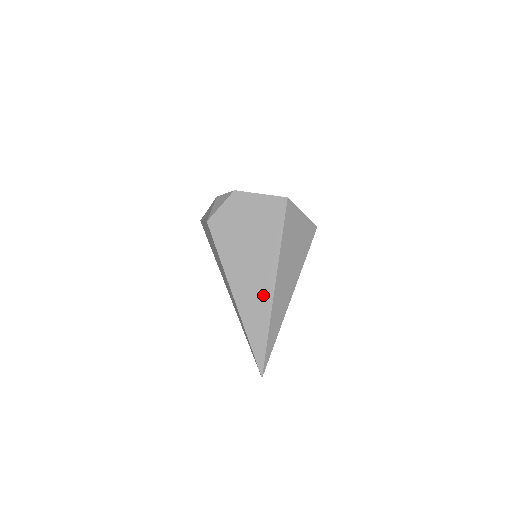
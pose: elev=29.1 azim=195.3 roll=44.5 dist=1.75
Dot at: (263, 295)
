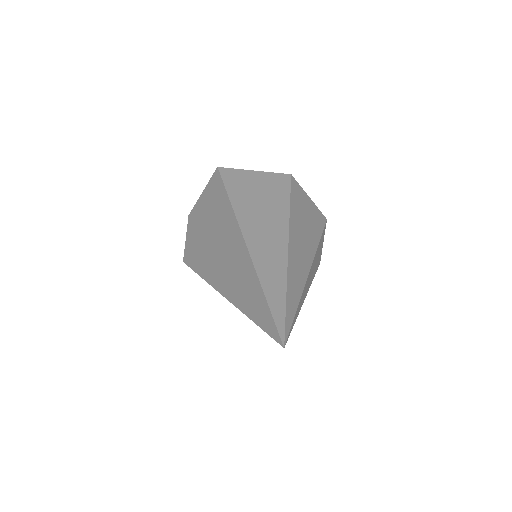
Dot at: (240, 260)
